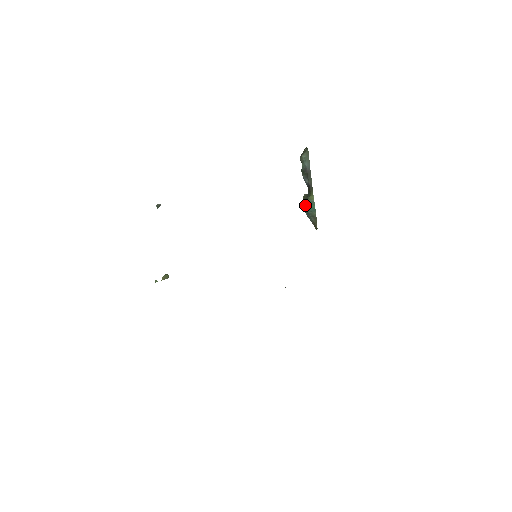
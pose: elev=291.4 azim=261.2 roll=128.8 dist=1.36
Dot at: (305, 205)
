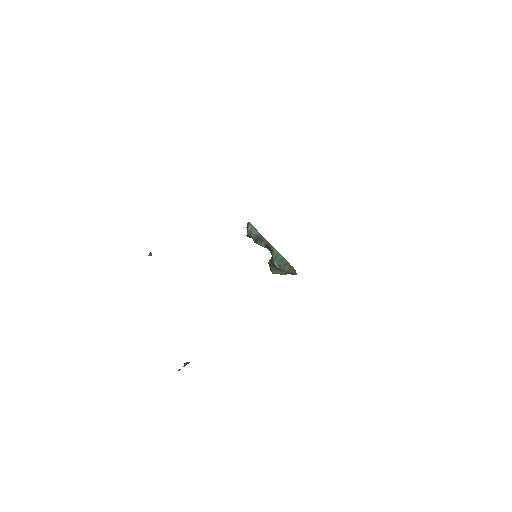
Dot at: (274, 261)
